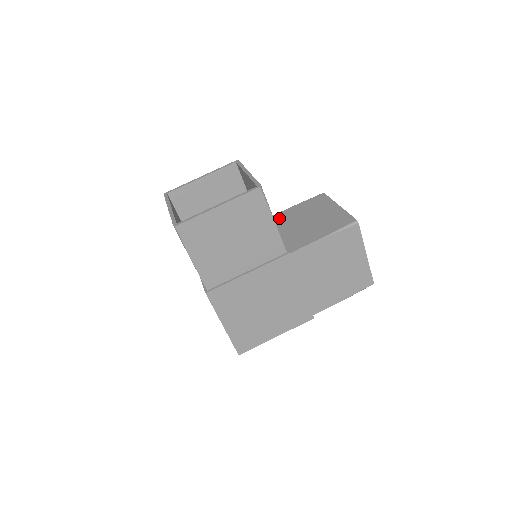
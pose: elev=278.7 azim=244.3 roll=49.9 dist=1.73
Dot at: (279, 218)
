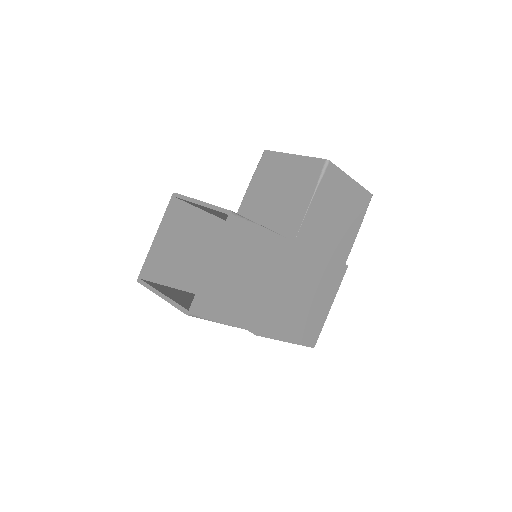
Dot at: (248, 207)
